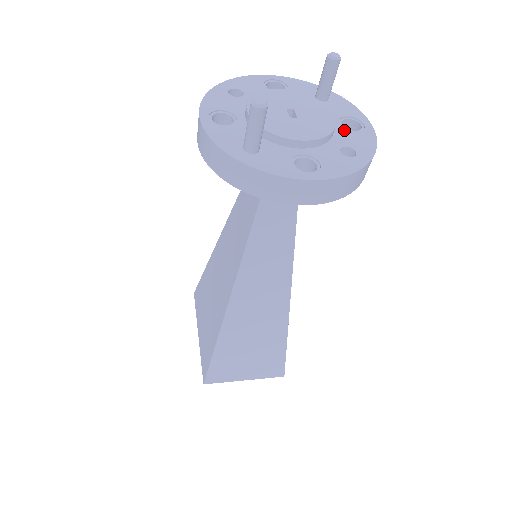
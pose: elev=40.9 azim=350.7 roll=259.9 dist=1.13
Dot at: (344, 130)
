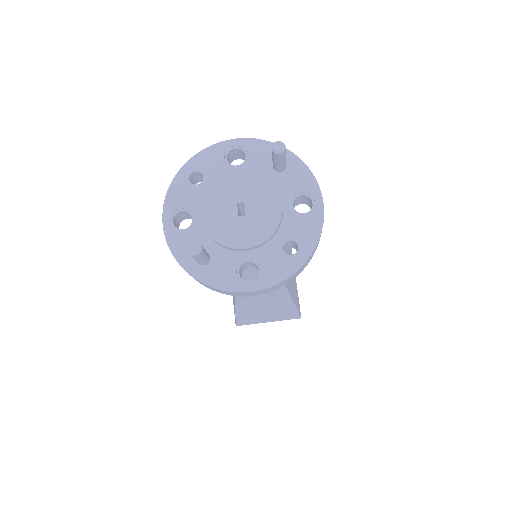
Dot at: (293, 216)
